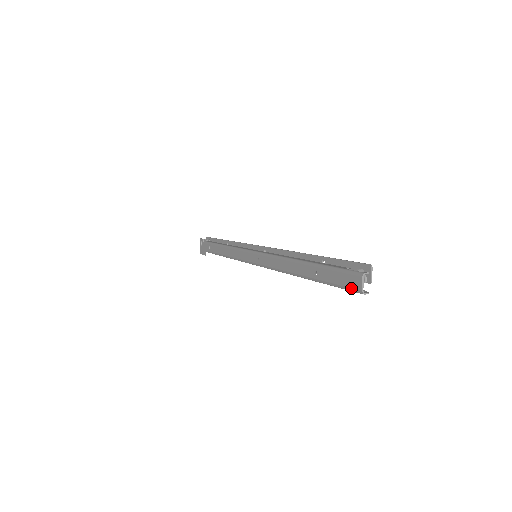
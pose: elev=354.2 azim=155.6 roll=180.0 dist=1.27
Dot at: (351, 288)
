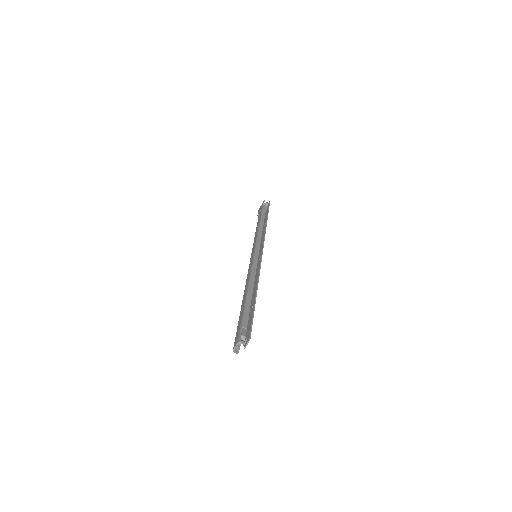
Dot at: (234, 342)
